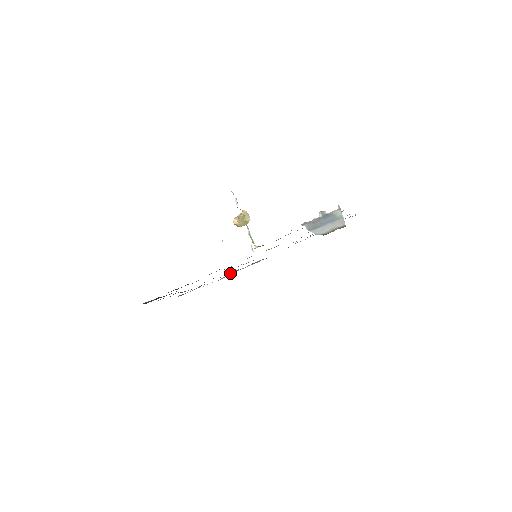
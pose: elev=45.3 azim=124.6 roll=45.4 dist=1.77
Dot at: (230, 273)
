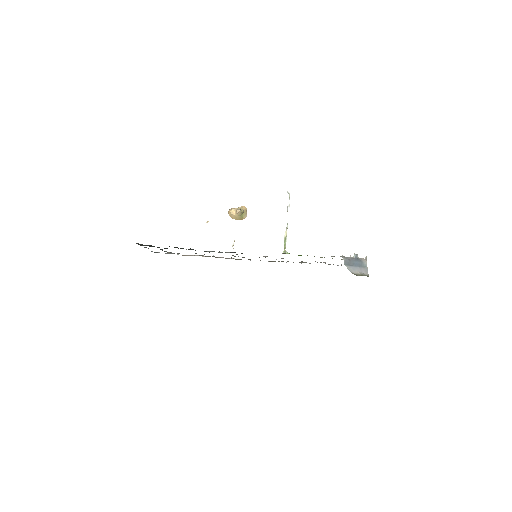
Dot at: occluded
